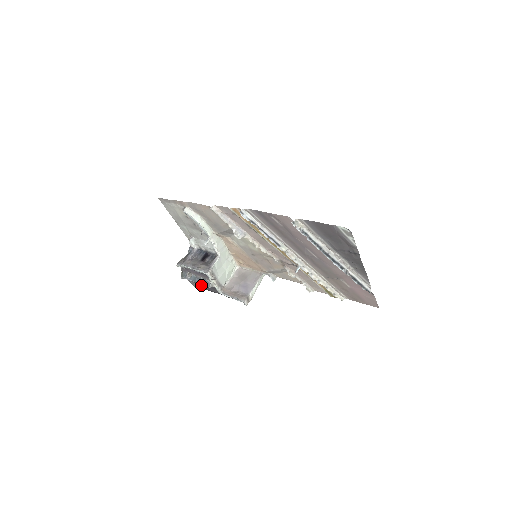
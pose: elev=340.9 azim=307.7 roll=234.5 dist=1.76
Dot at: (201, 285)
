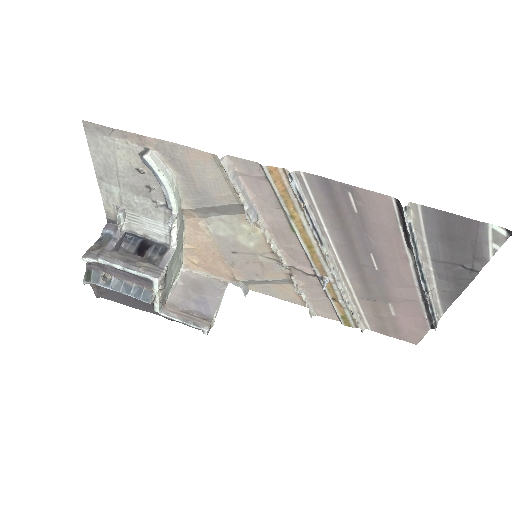
Dot at: (115, 295)
